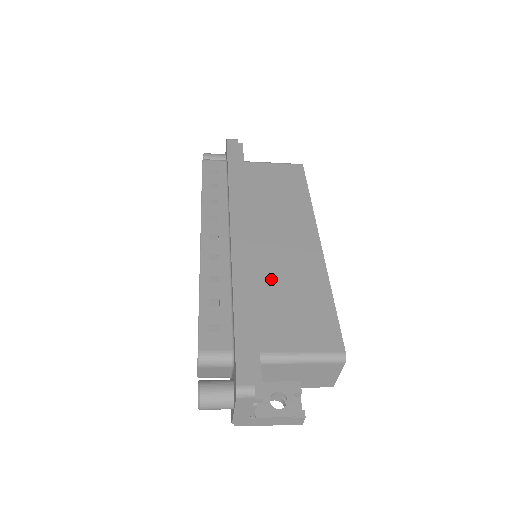
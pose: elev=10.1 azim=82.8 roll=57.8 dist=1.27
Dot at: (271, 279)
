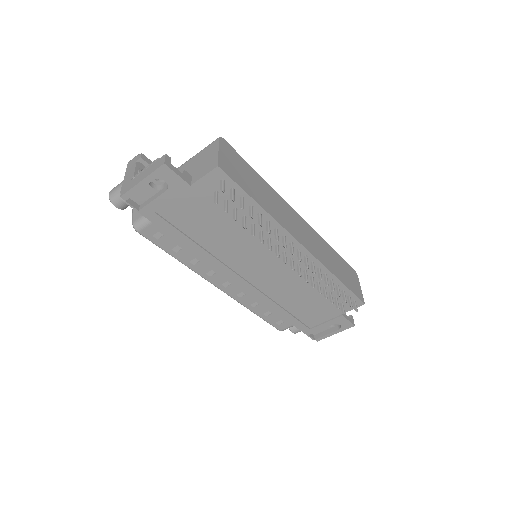
Dot at: occluded
